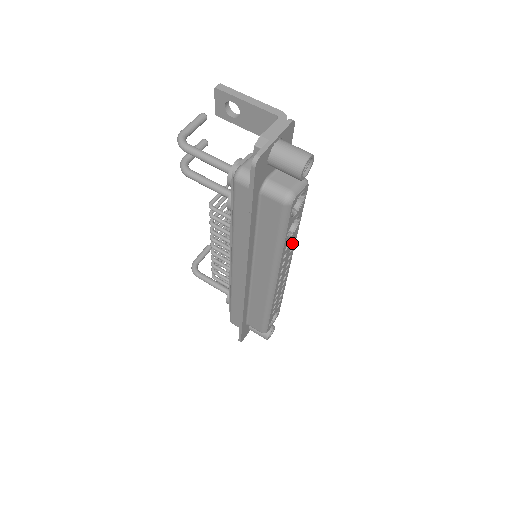
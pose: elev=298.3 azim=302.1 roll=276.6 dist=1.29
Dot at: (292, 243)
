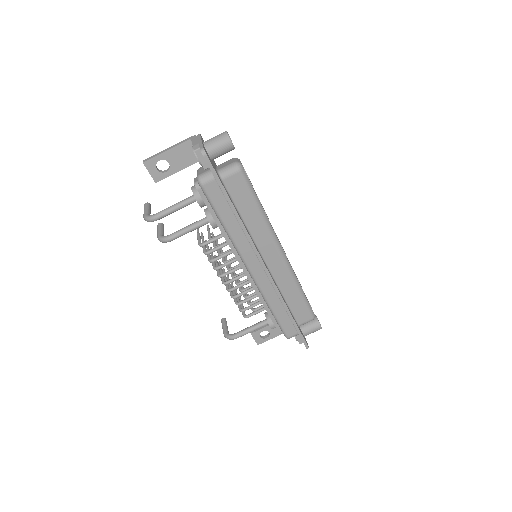
Dot at: occluded
